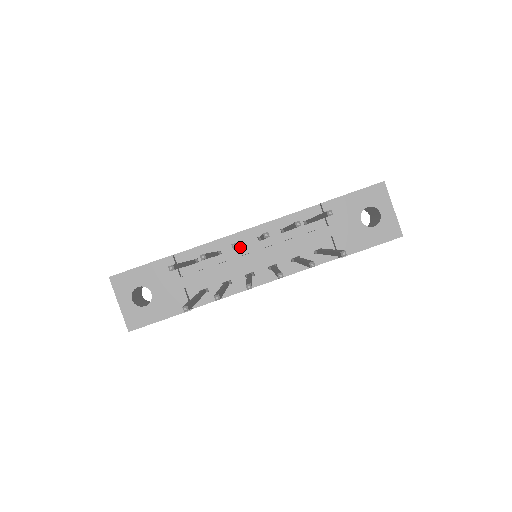
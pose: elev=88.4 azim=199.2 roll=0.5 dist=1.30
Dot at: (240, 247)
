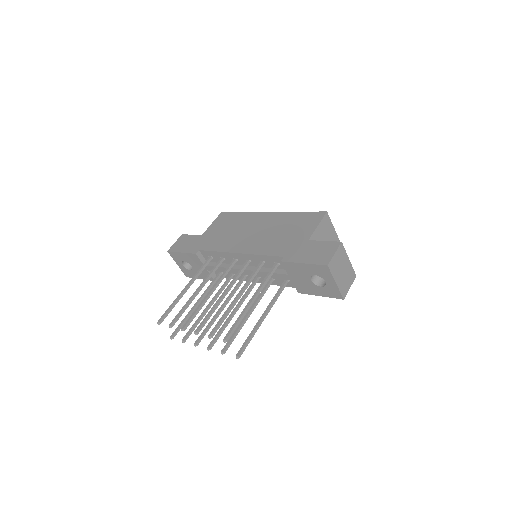
Dot at: occluded
